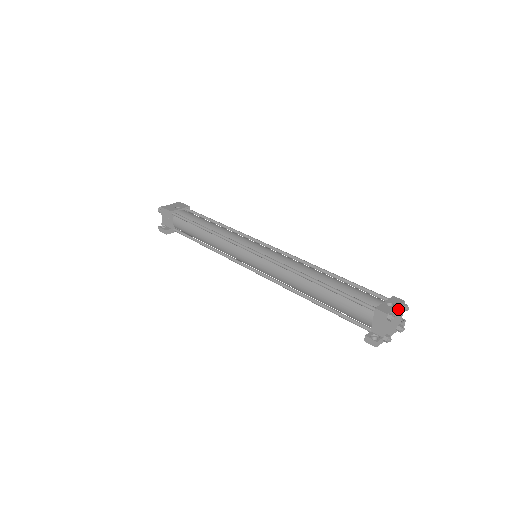
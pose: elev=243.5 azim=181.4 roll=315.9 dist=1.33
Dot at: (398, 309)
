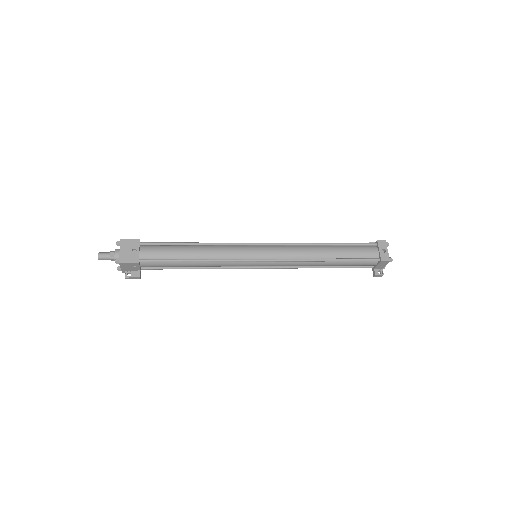
Dot at: (386, 249)
